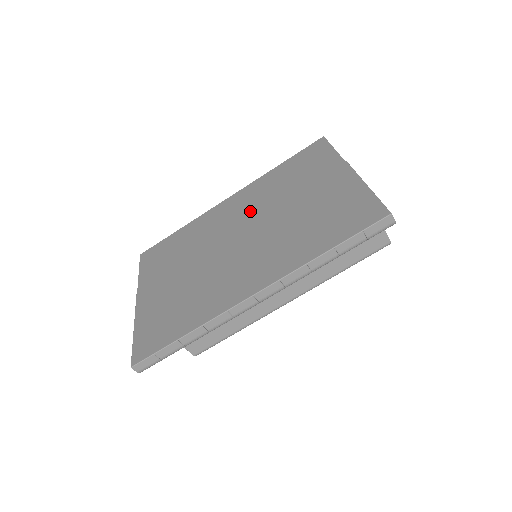
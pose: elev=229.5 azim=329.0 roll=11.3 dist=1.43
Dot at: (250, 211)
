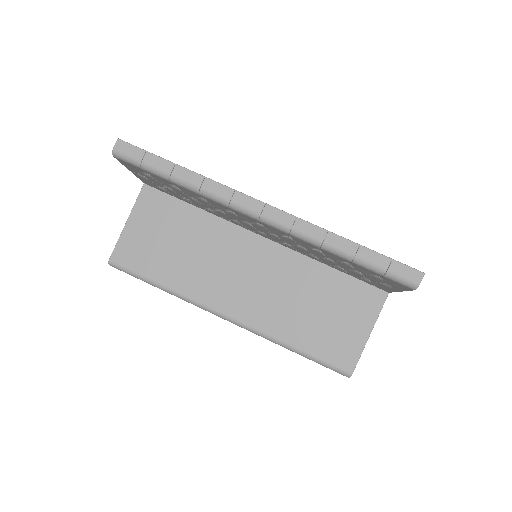
Dot at: occluded
